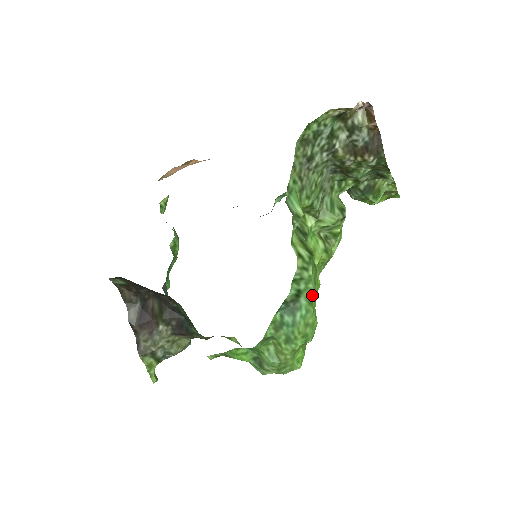
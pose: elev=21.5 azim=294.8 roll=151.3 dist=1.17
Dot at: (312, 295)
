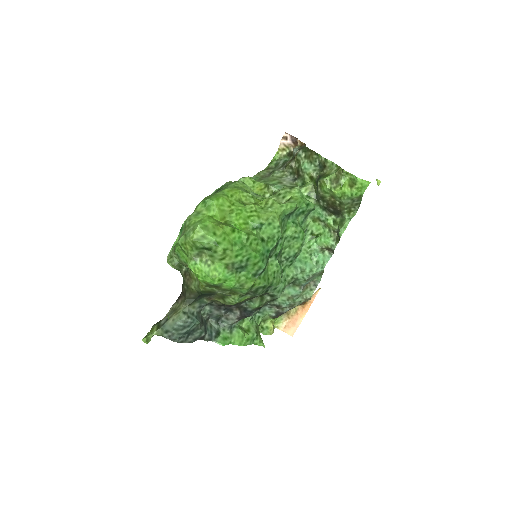
Dot at: (227, 188)
